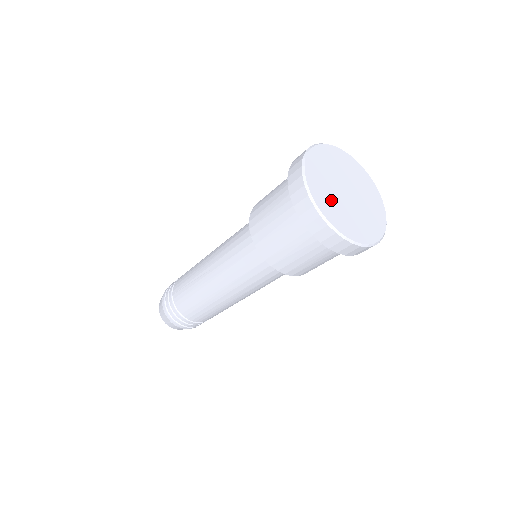
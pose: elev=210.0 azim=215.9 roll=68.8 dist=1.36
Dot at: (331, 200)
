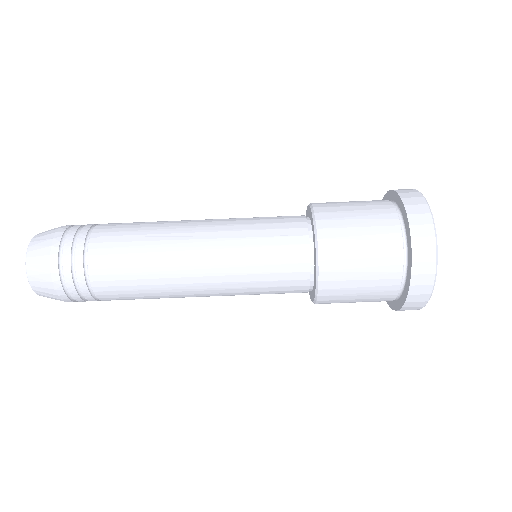
Dot at: occluded
